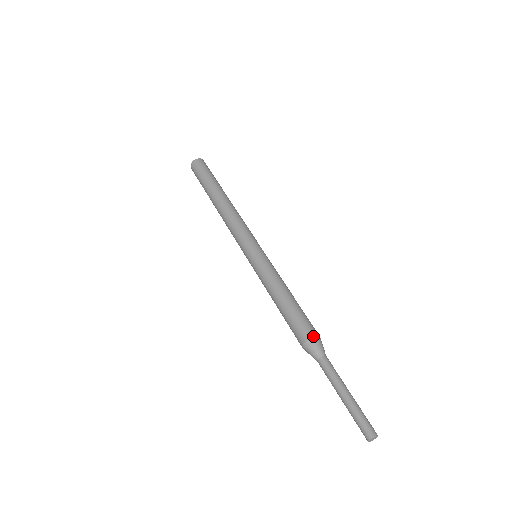
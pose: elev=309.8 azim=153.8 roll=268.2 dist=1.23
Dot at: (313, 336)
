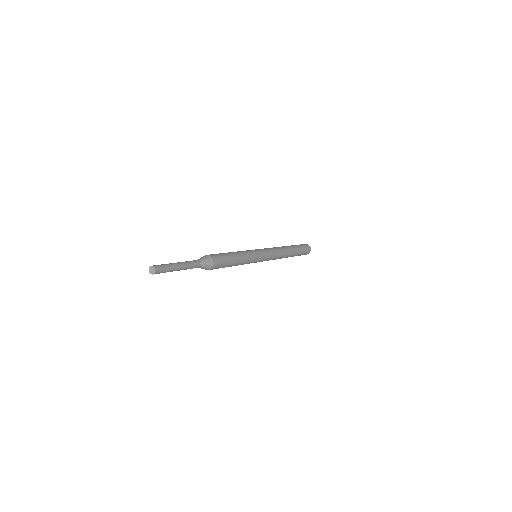
Dot at: (213, 259)
